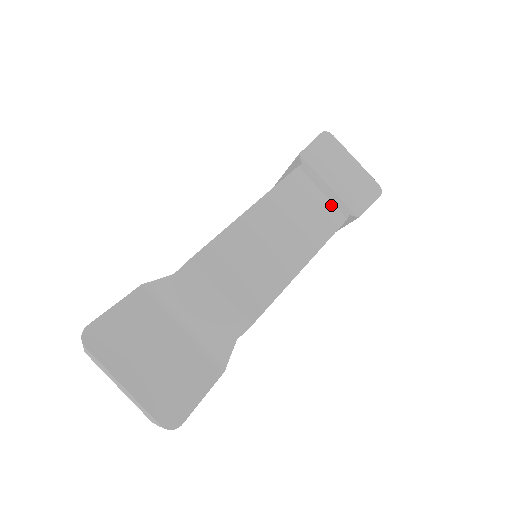
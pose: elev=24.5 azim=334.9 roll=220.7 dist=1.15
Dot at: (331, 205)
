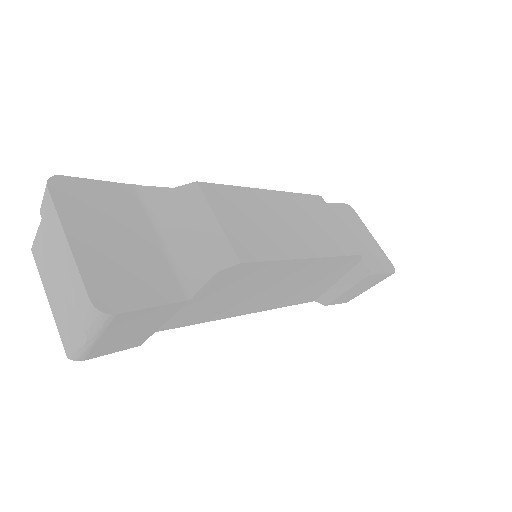
Dot at: (346, 236)
